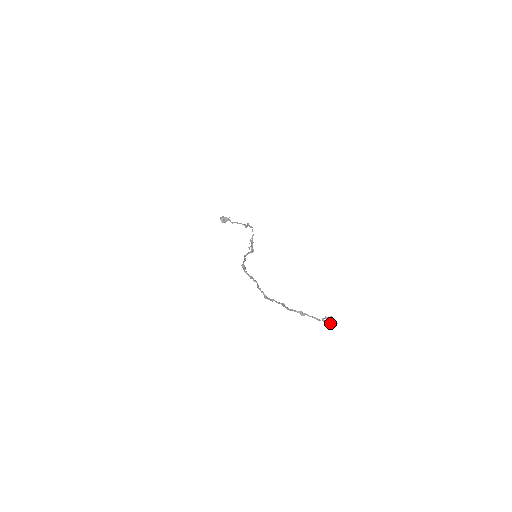
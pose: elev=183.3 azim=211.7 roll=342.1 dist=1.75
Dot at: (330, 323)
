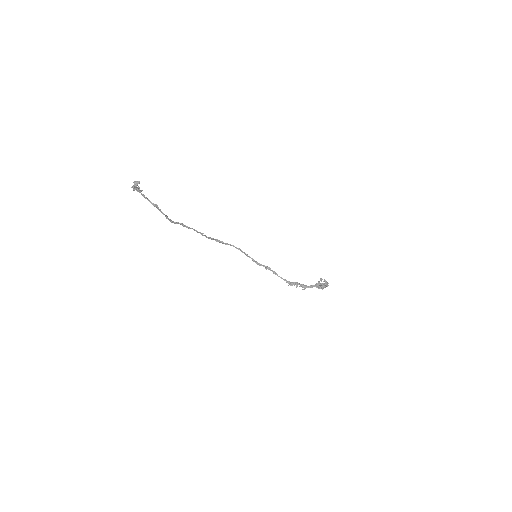
Dot at: (134, 185)
